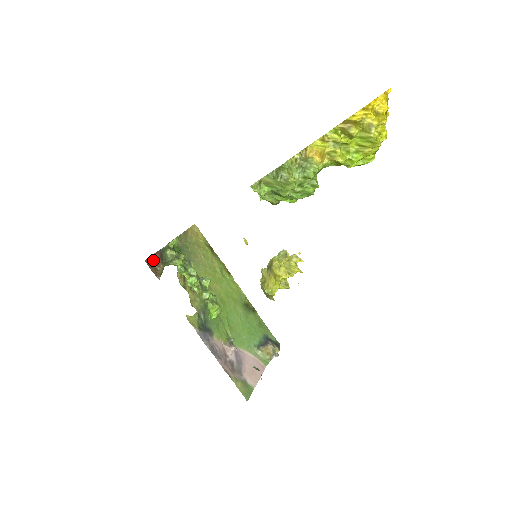
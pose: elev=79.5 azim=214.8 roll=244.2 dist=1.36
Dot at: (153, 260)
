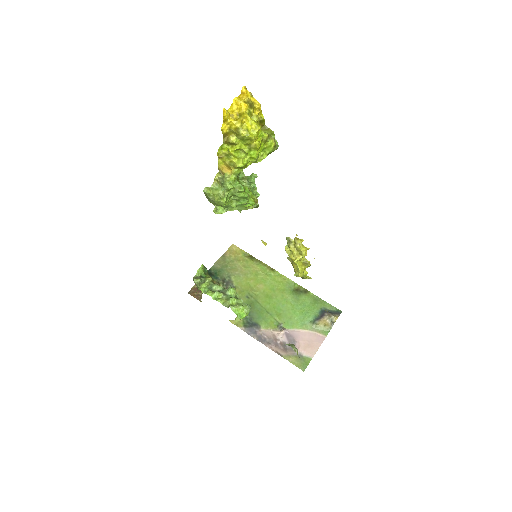
Dot at: (195, 289)
